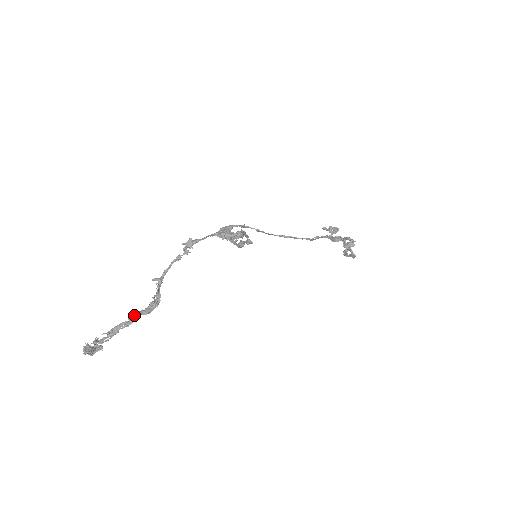
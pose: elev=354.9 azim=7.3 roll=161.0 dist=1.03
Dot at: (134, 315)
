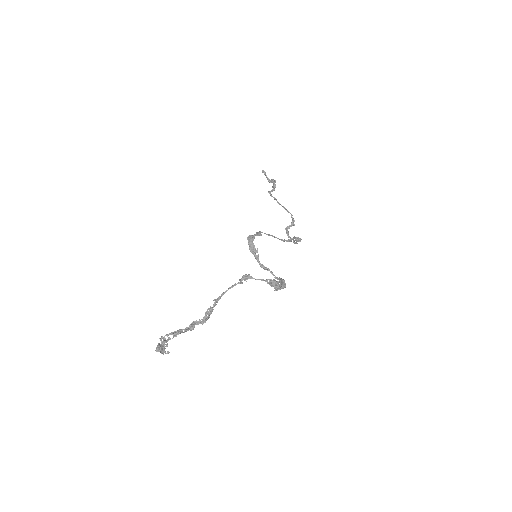
Dot at: occluded
